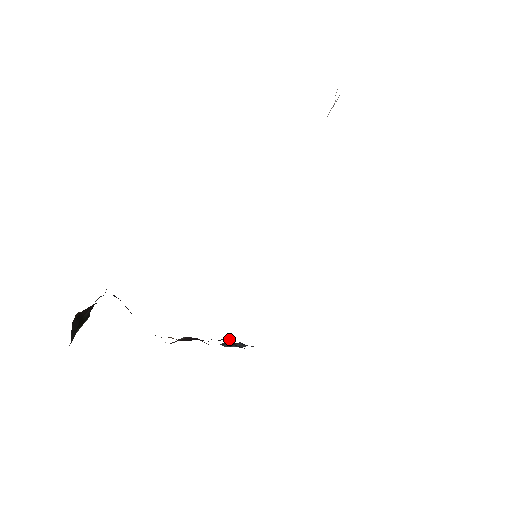
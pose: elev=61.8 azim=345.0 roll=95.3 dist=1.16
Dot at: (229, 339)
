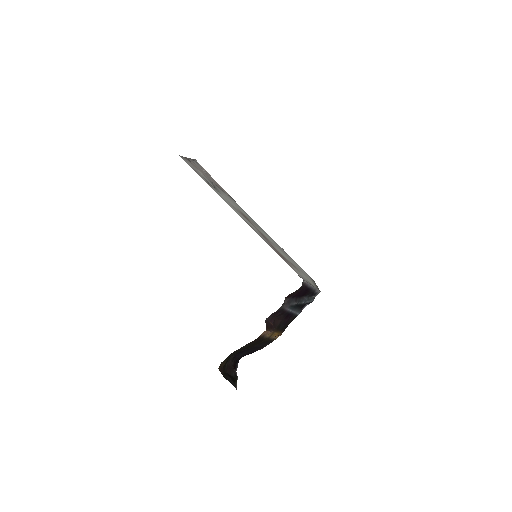
Dot at: (304, 305)
